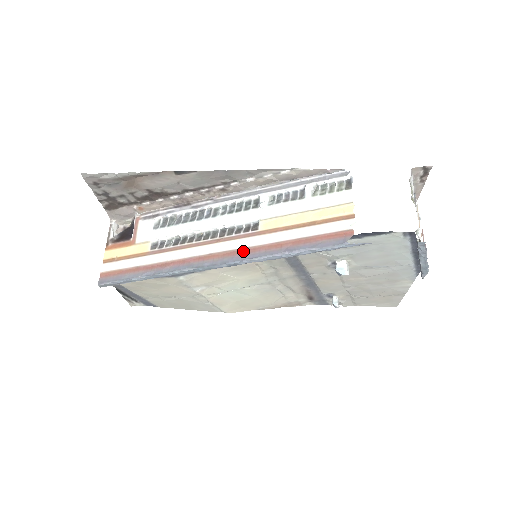
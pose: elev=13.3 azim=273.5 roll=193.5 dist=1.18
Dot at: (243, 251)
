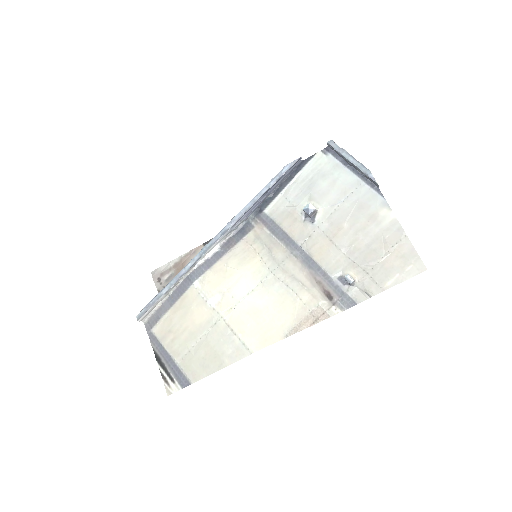
Dot at: occluded
